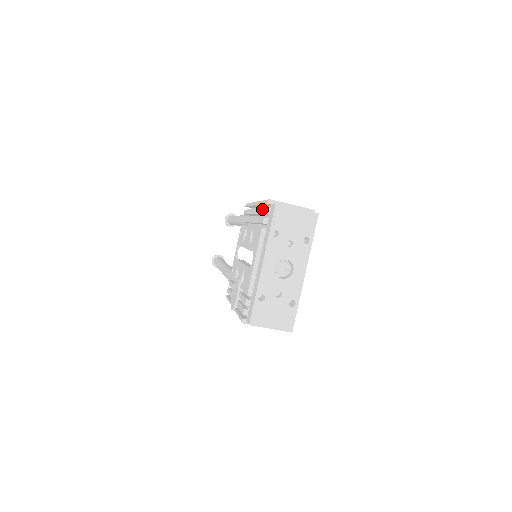
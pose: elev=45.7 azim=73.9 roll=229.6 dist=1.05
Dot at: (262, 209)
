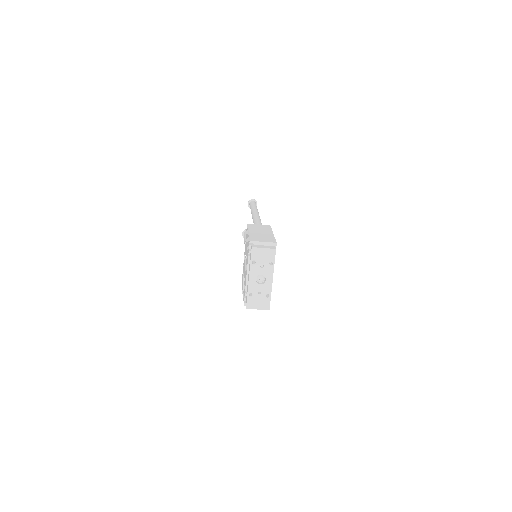
Dot at: (248, 244)
